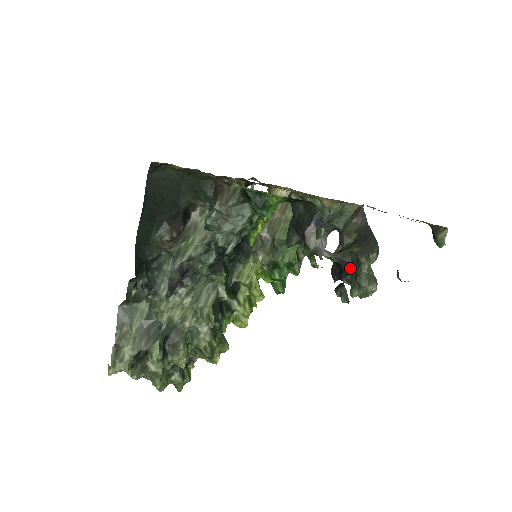
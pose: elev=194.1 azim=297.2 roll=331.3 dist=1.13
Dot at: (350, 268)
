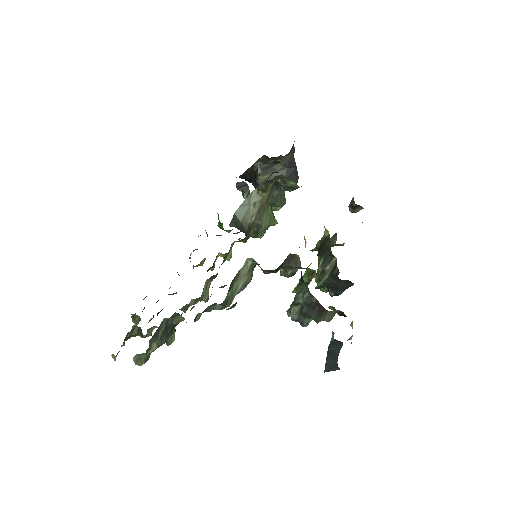
Dot at: occluded
